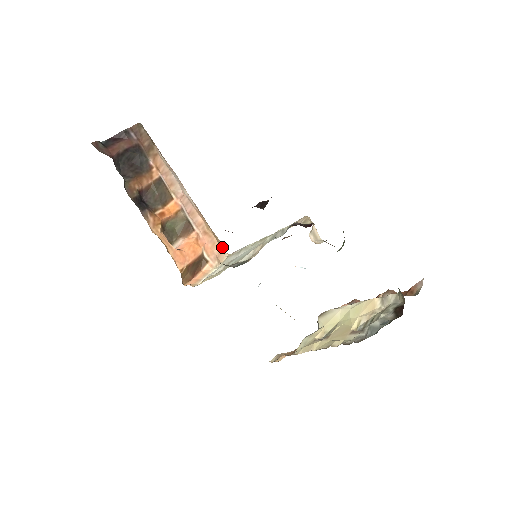
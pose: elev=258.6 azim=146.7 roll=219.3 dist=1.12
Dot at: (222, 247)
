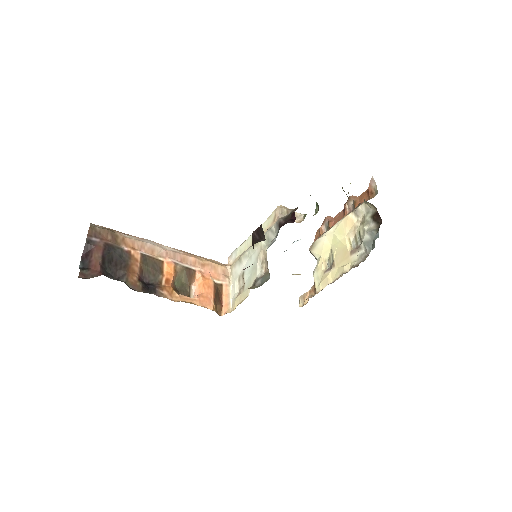
Dot at: (221, 264)
